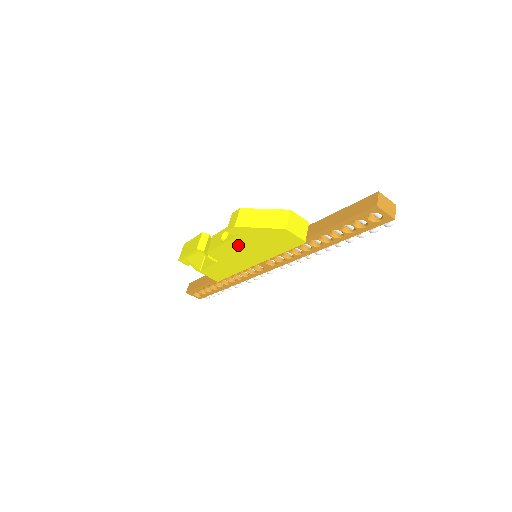
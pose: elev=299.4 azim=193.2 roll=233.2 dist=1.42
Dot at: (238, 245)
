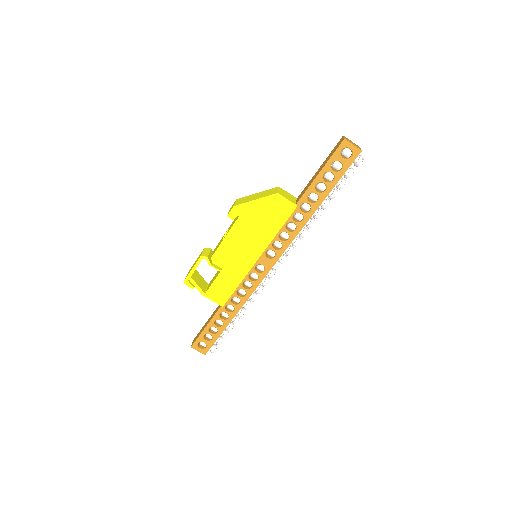
Dot at: (239, 234)
